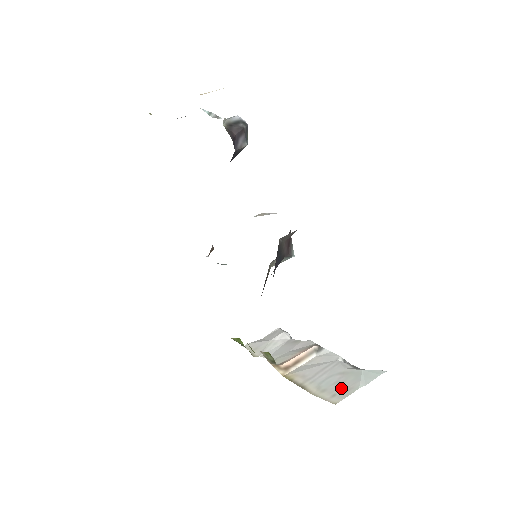
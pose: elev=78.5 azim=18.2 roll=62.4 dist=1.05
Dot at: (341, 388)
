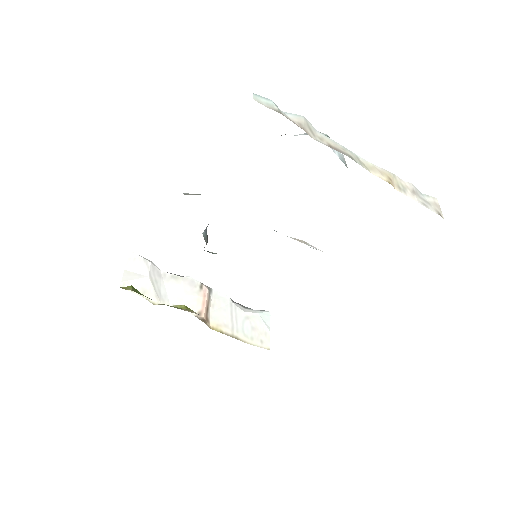
Dot at: (260, 334)
